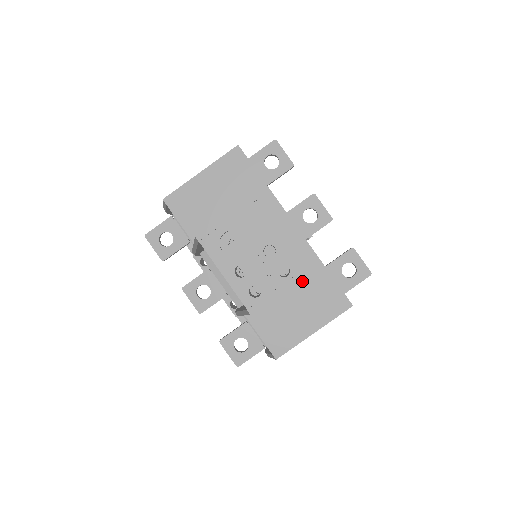
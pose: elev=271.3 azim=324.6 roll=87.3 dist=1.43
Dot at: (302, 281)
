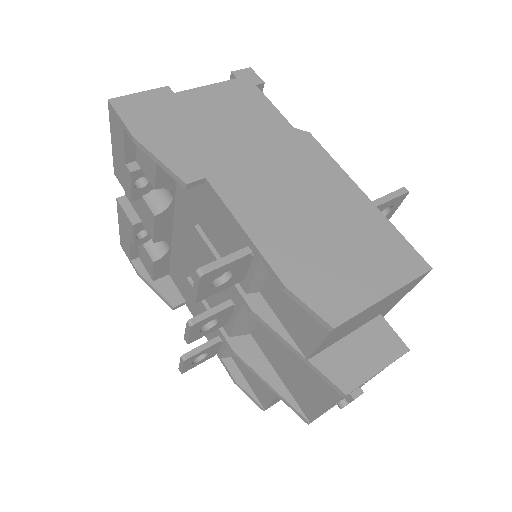
Dot at: occluded
